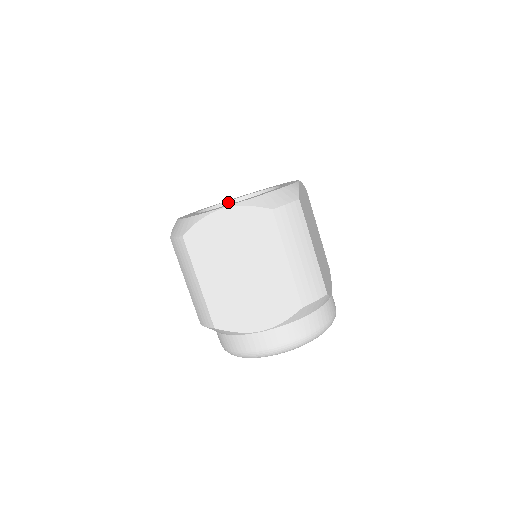
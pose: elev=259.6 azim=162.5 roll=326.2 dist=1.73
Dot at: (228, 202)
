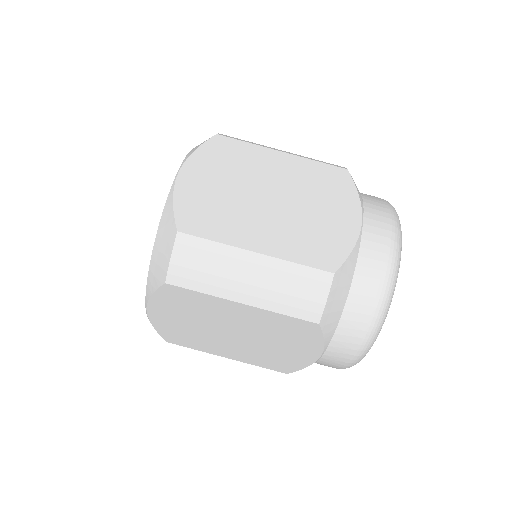
Dot at: occluded
